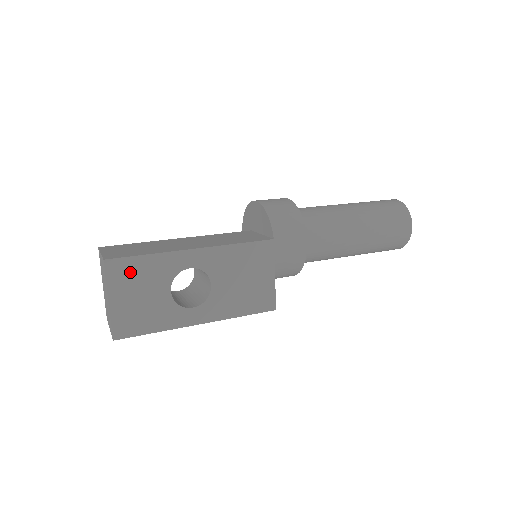
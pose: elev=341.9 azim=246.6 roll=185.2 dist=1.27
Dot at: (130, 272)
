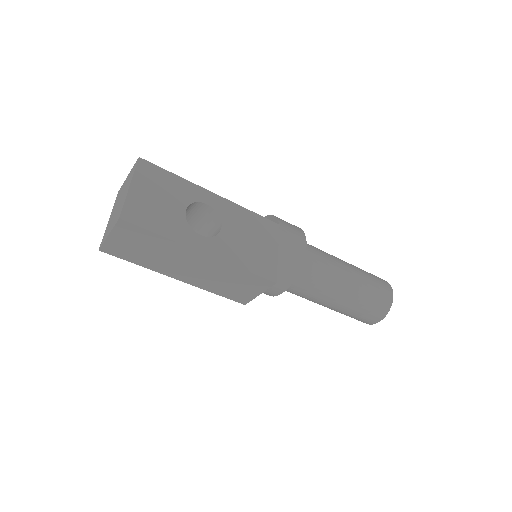
Dot at: (157, 177)
